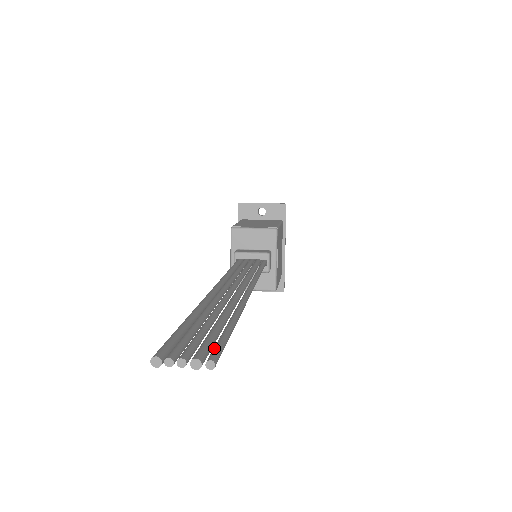
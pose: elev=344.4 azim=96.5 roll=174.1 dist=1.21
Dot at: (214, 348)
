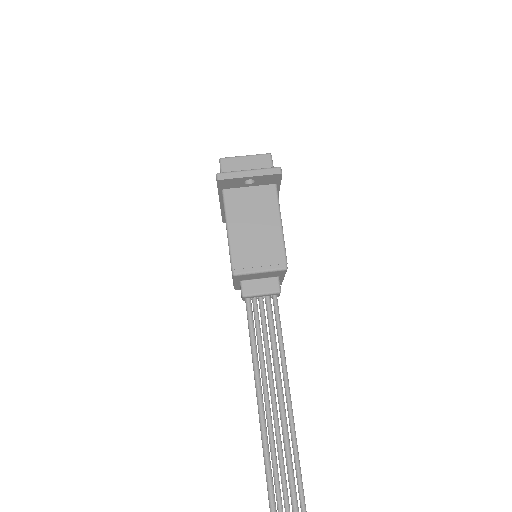
Dot at: out of frame
